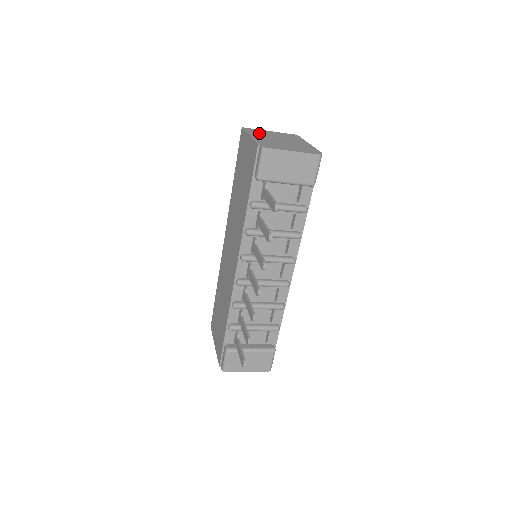
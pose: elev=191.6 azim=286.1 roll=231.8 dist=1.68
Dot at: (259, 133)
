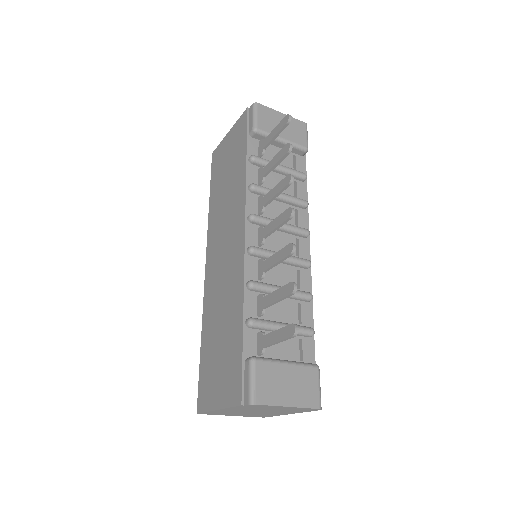
Dot at: occluded
